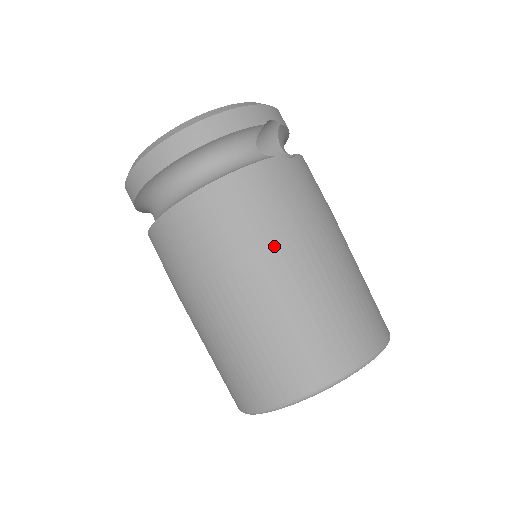
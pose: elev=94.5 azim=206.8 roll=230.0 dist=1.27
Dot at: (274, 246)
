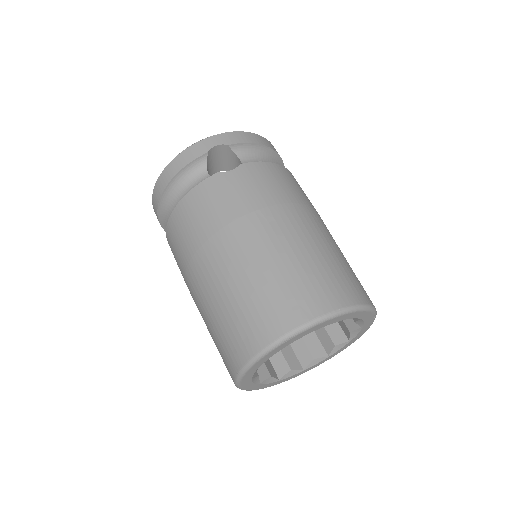
Dot at: (207, 248)
